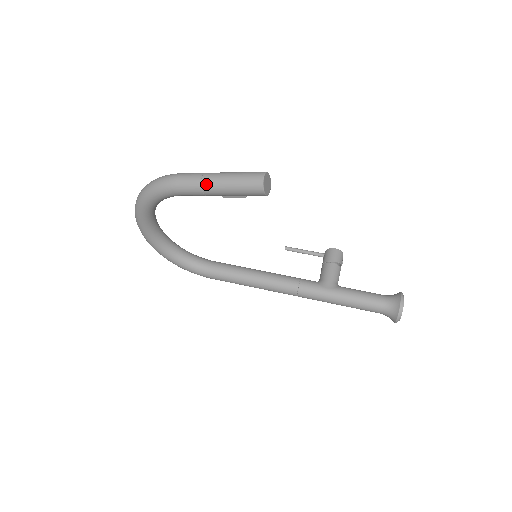
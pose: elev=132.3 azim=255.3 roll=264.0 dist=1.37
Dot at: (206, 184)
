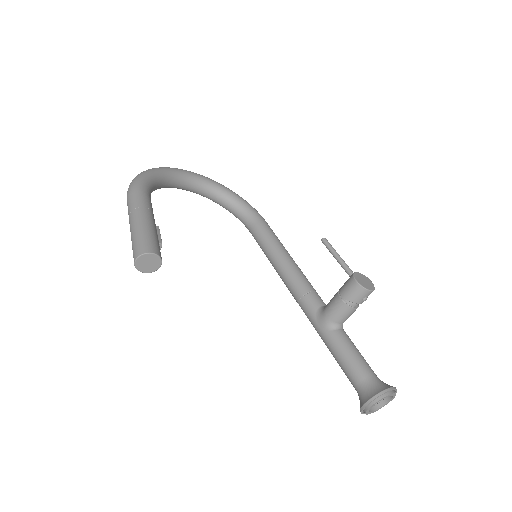
Dot at: occluded
